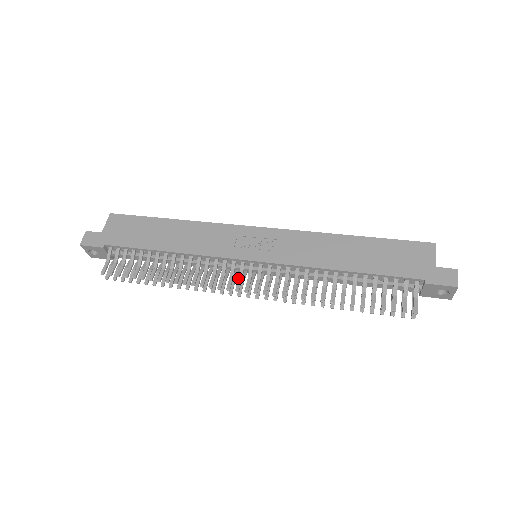
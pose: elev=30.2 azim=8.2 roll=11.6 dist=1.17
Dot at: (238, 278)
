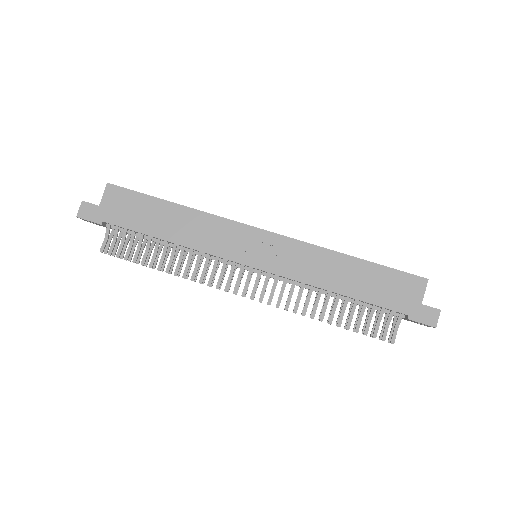
Dot at: (237, 280)
